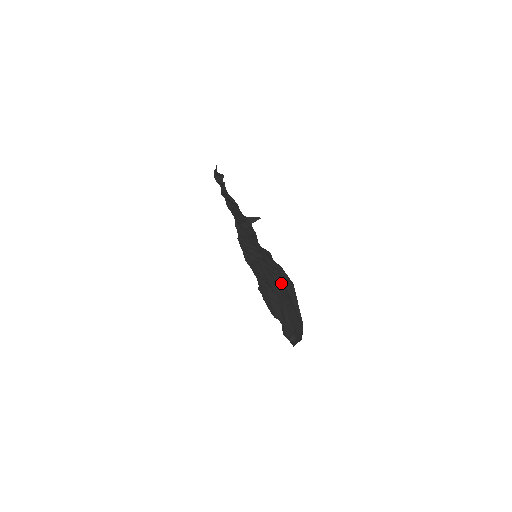
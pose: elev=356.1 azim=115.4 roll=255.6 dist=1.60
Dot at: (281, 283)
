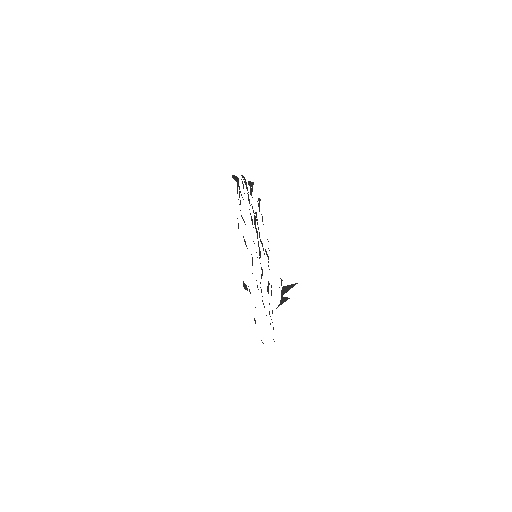
Dot at: occluded
